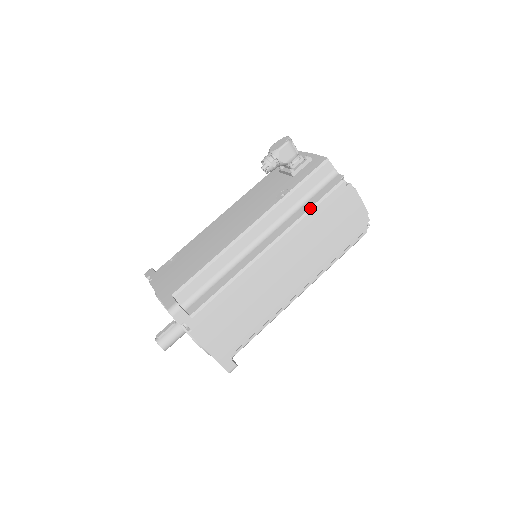
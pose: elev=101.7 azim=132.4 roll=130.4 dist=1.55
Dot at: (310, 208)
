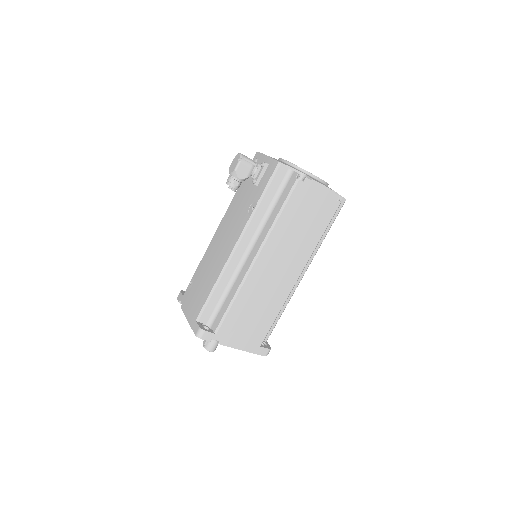
Dot at: (278, 214)
